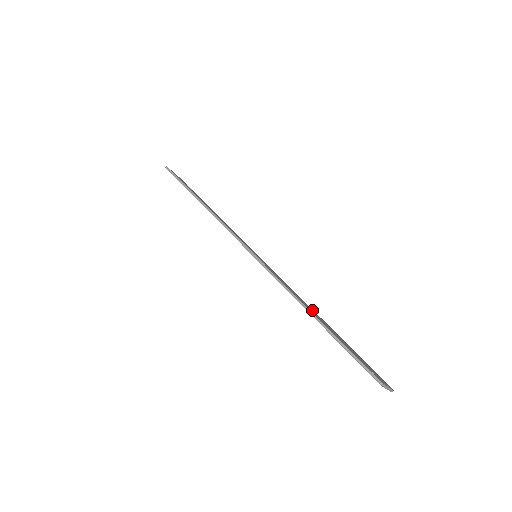
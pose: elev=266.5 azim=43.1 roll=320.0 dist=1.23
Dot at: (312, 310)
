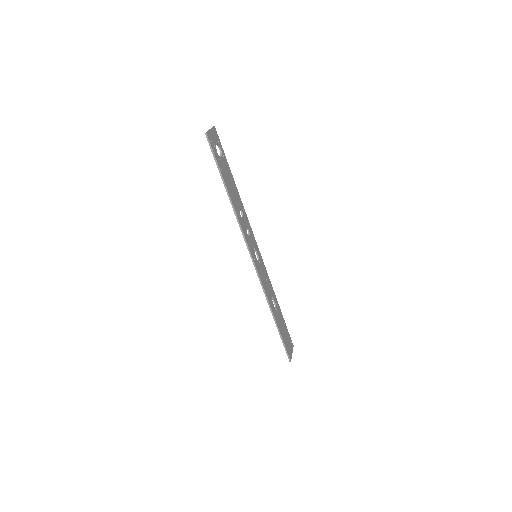
Dot at: (275, 302)
